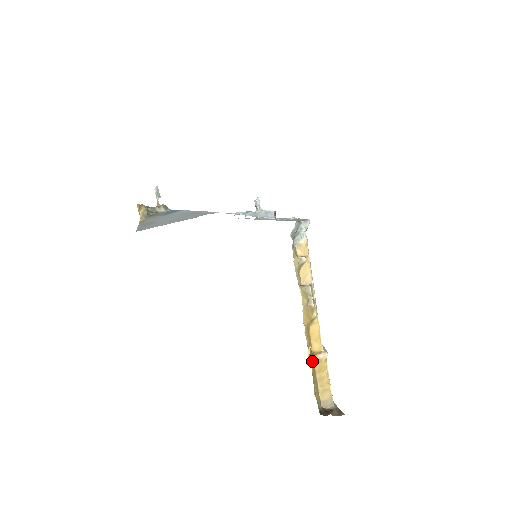
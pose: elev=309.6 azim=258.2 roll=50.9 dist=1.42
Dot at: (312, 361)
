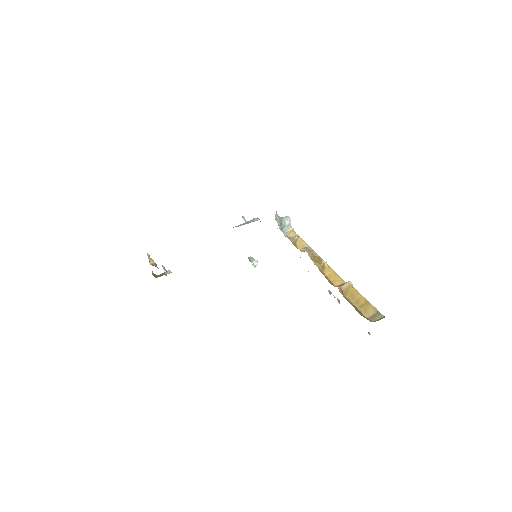
Dot at: occluded
